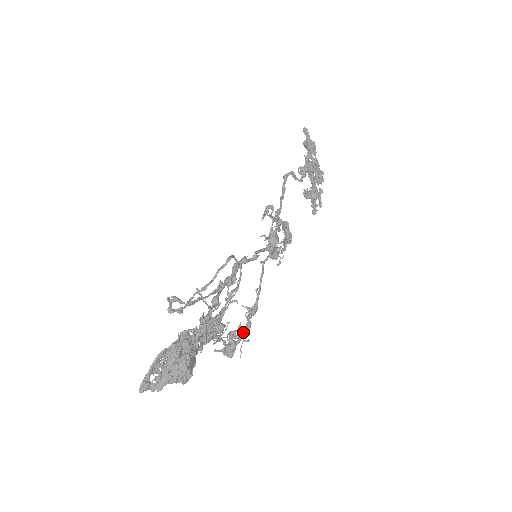
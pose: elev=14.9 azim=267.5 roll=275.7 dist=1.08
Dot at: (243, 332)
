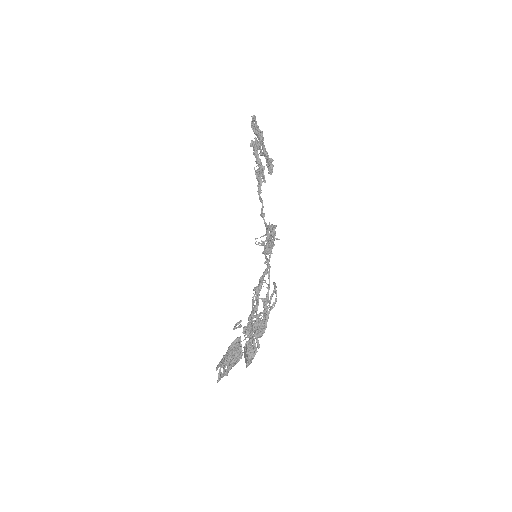
Dot at: occluded
